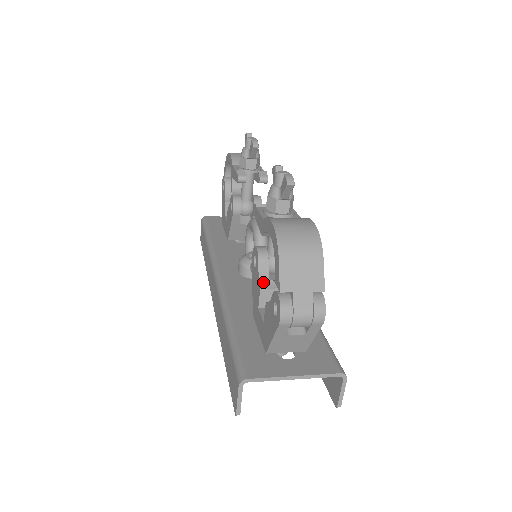
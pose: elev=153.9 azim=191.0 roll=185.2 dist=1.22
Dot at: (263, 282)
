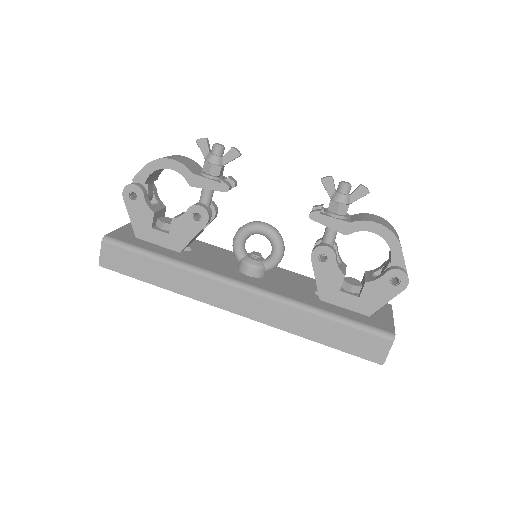
Dot at: (342, 270)
